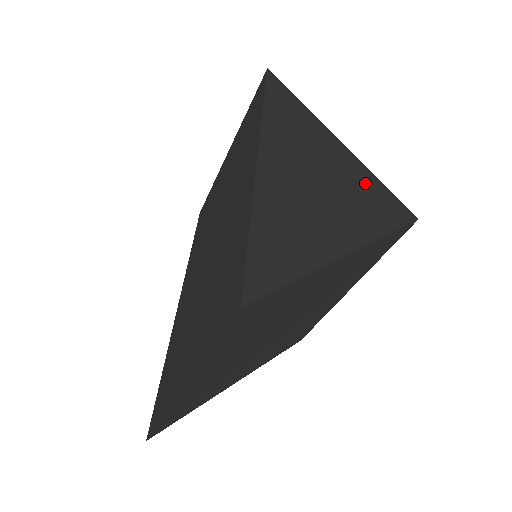
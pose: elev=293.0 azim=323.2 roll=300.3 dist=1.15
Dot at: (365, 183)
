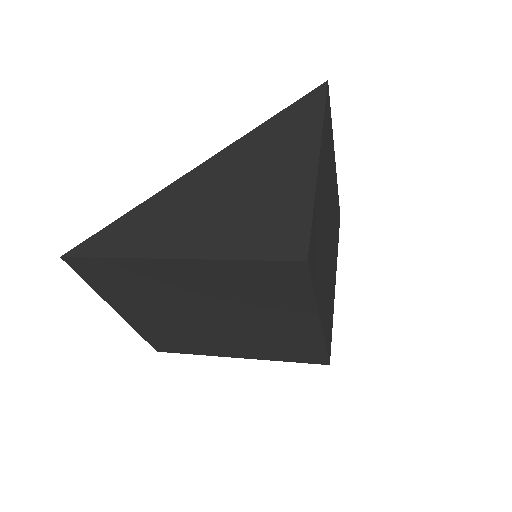
Dot at: (286, 208)
